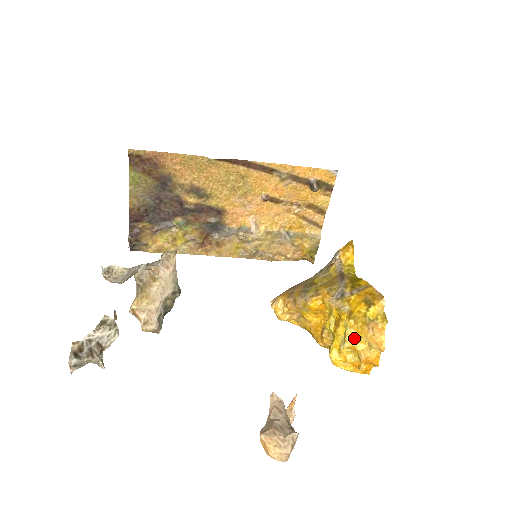
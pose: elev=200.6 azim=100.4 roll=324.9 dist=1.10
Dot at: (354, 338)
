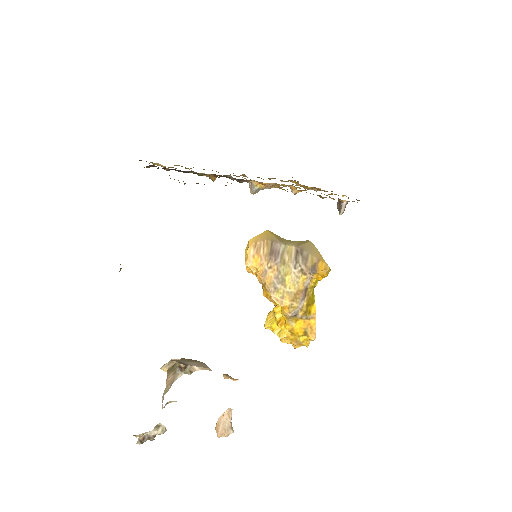
Dot at: (285, 338)
